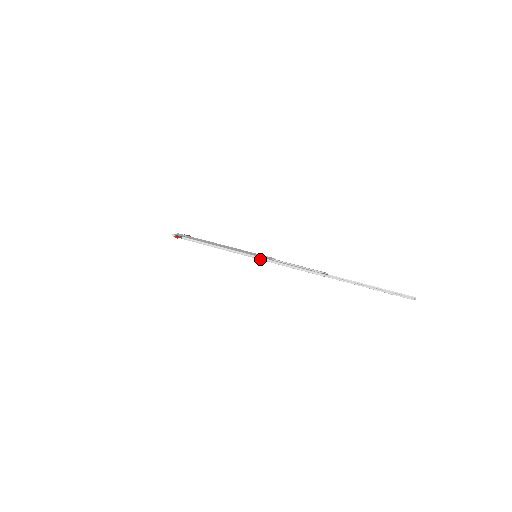
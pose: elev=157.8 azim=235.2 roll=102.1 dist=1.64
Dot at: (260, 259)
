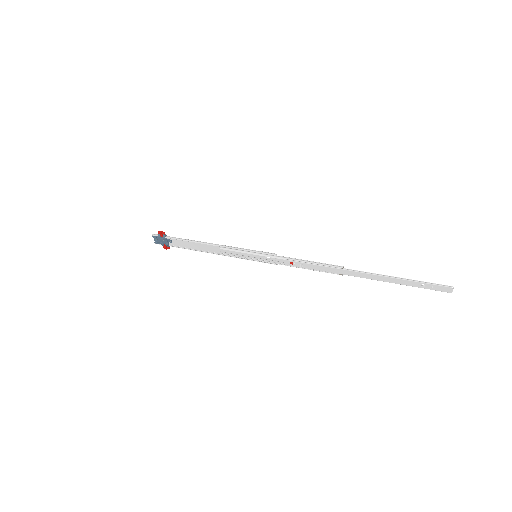
Dot at: (264, 253)
